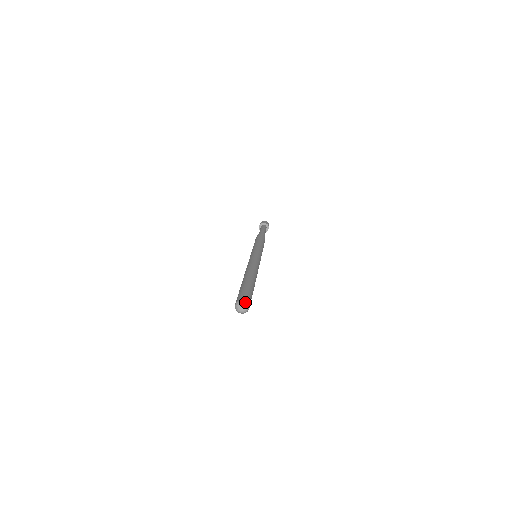
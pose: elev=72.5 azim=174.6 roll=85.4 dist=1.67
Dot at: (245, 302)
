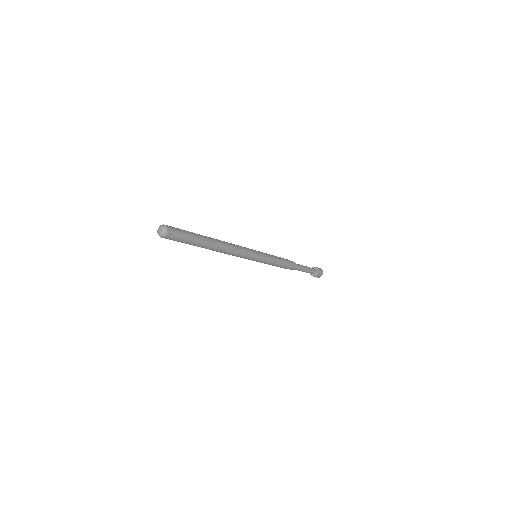
Dot at: (165, 226)
